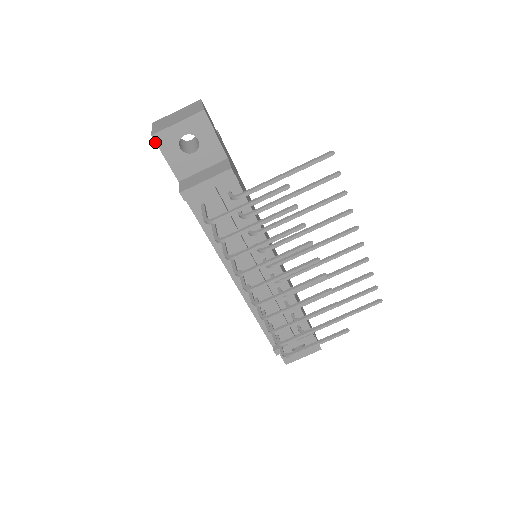
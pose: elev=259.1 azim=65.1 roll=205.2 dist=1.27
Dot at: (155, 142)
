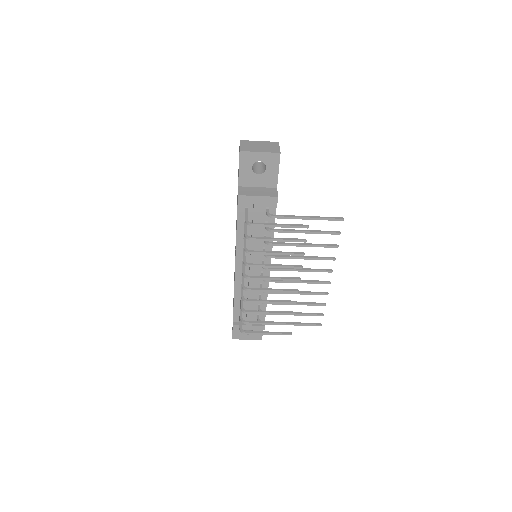
Dot at: (239, 156)
